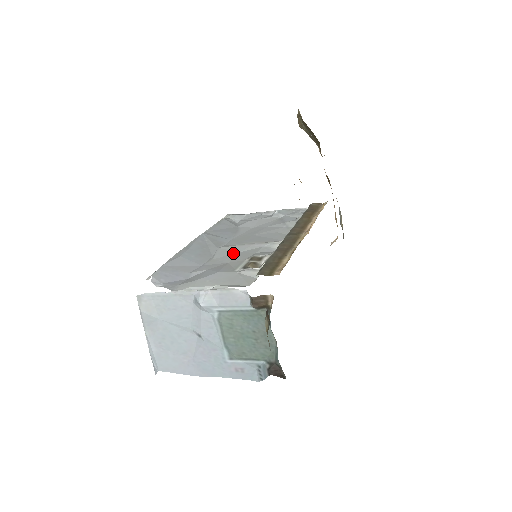
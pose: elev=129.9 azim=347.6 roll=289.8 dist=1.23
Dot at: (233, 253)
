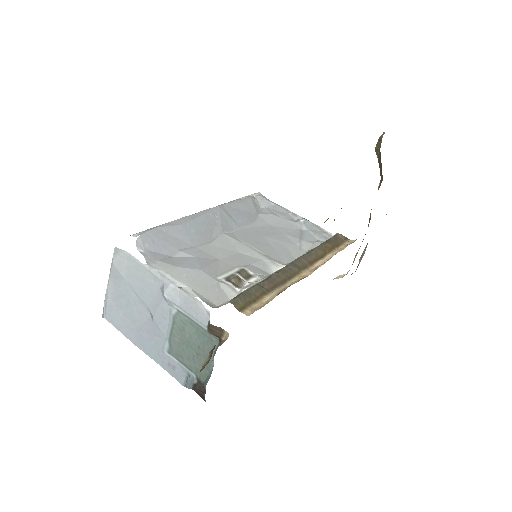
Dot at: (231, 249)
